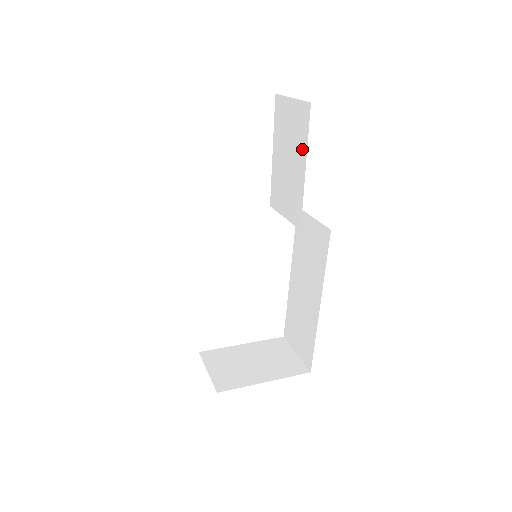
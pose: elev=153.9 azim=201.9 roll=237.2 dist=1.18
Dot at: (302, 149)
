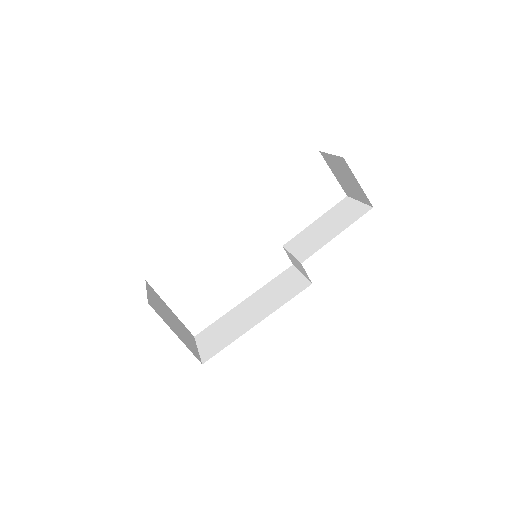
Dot at: (345, 225)
